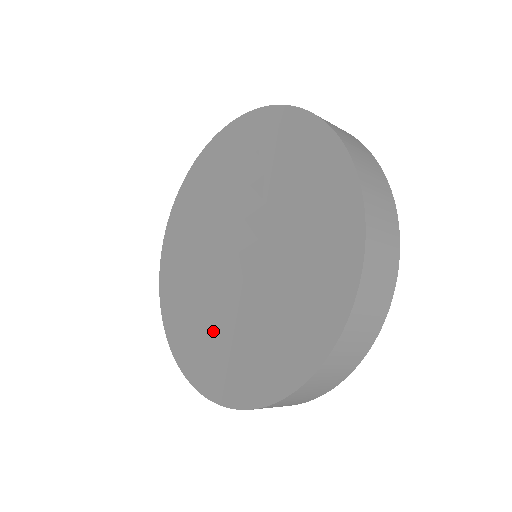
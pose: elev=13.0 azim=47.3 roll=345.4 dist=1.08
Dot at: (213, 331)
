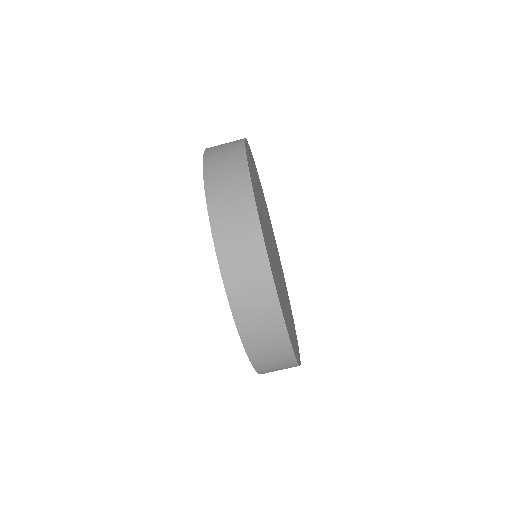
Dot at: occluded
